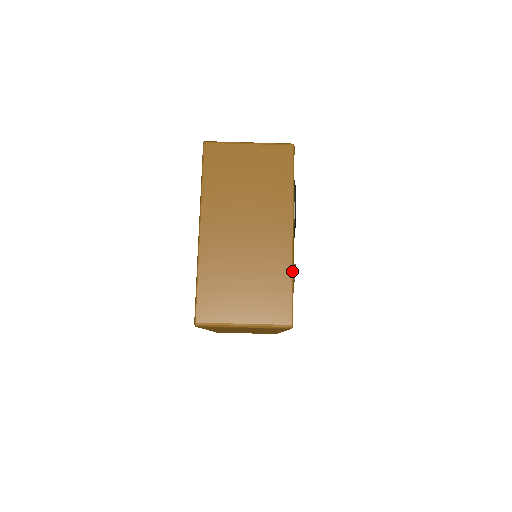
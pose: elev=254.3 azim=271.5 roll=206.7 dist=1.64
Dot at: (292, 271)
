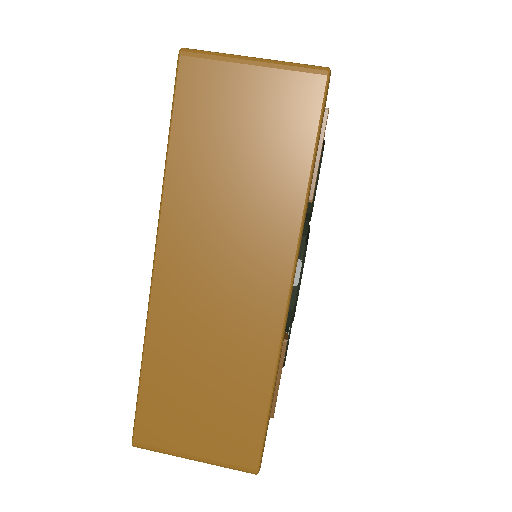
Dot at: occluded
